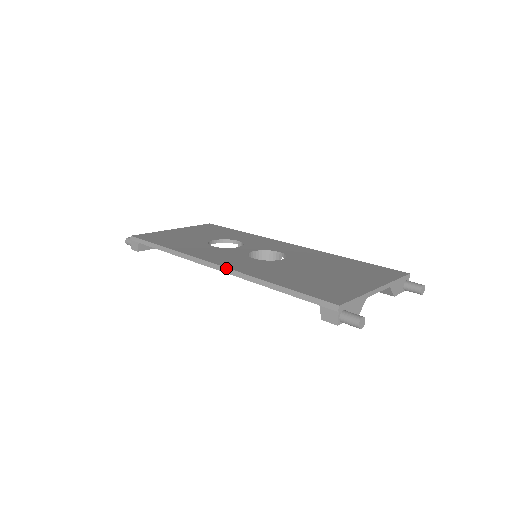
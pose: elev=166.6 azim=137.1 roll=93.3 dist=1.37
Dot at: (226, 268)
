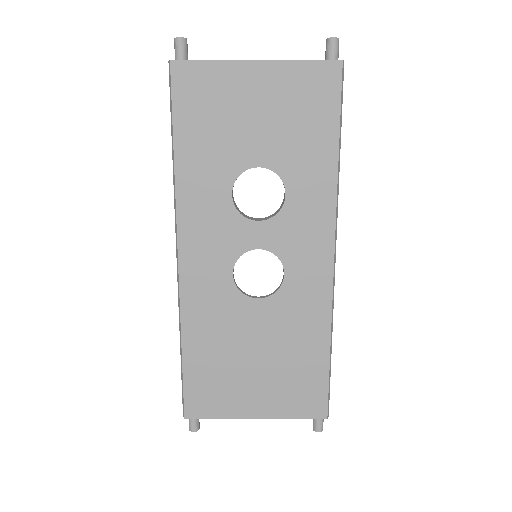
Dot at: (178, 280)
